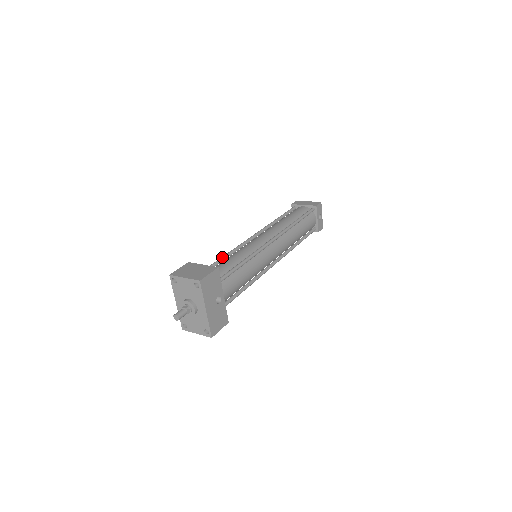
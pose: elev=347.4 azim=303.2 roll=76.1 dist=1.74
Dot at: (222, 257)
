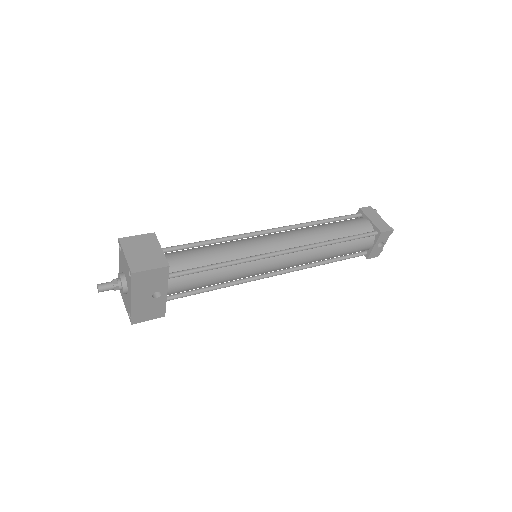
Dot at: (208, 240)
